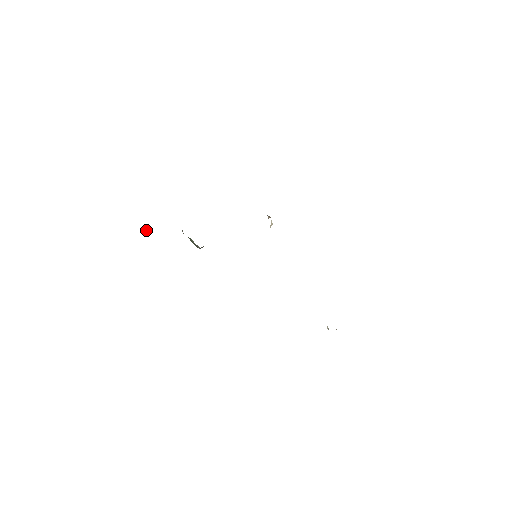
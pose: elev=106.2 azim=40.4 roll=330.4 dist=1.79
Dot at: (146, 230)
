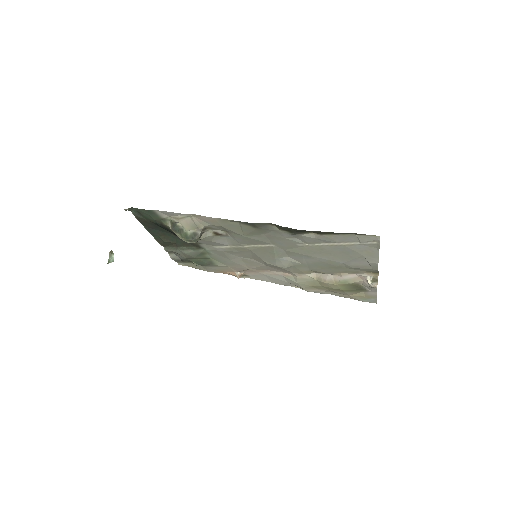
Dot at: (112, 259)
